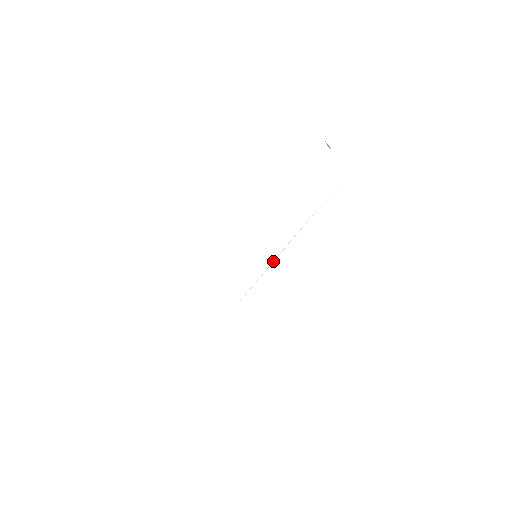
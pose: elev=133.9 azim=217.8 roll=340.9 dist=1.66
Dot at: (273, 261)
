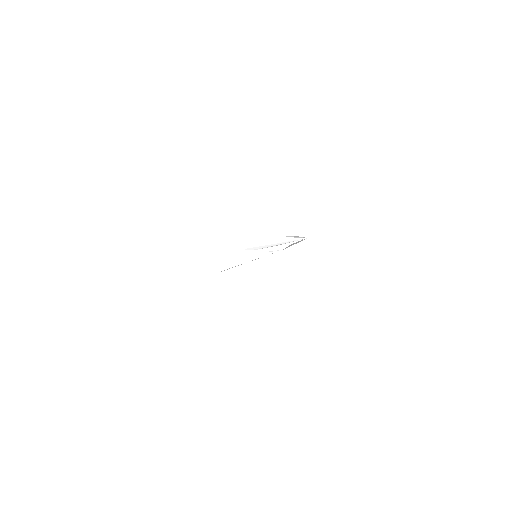
Dot at: (288, 246)
